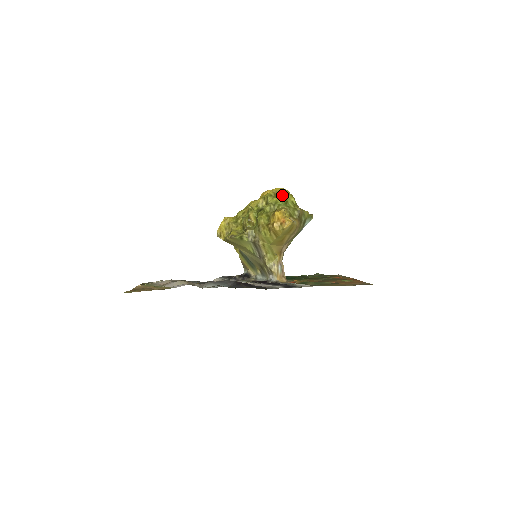
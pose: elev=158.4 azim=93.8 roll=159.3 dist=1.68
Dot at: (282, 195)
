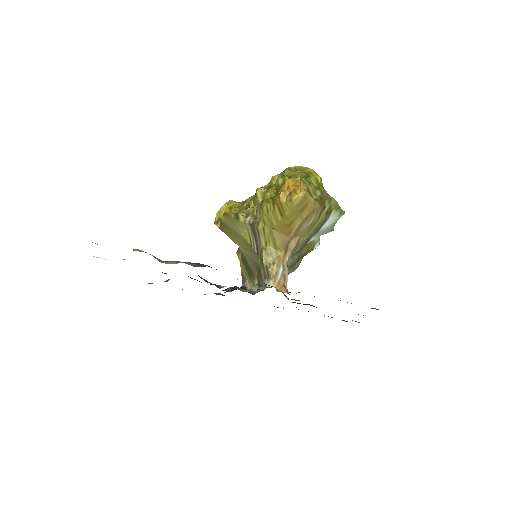
Dot at: (305, 170)
